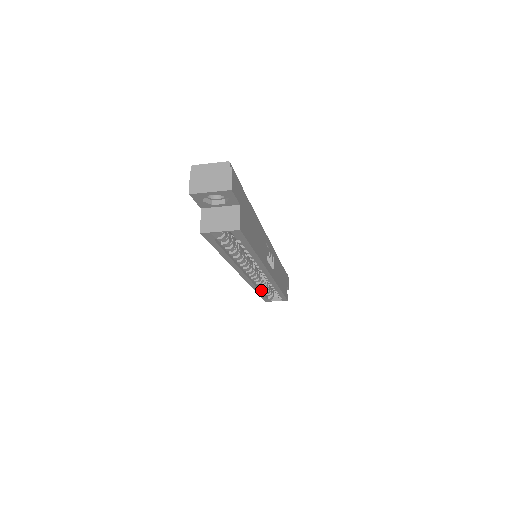
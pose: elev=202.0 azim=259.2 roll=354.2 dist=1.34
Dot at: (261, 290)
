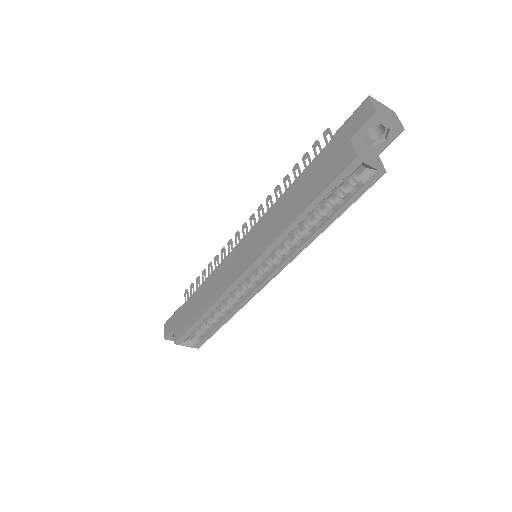
Dot at: (206, 314)
